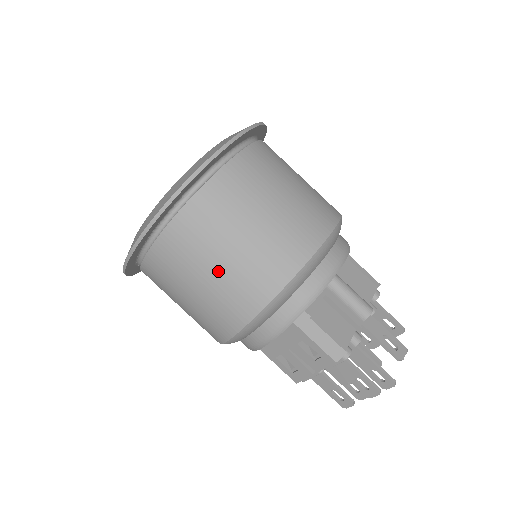
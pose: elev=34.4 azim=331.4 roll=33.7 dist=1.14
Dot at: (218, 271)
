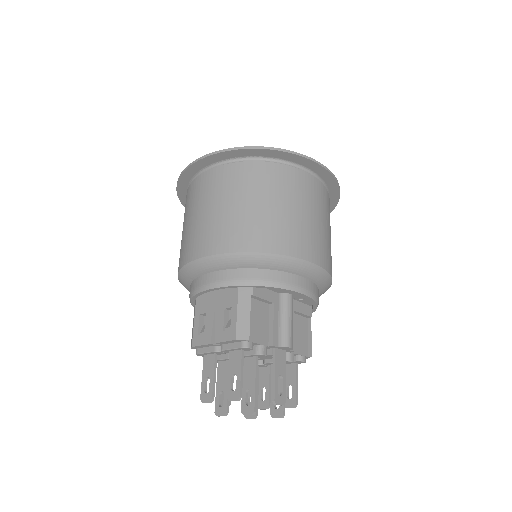
Dot at: (233, 209)
